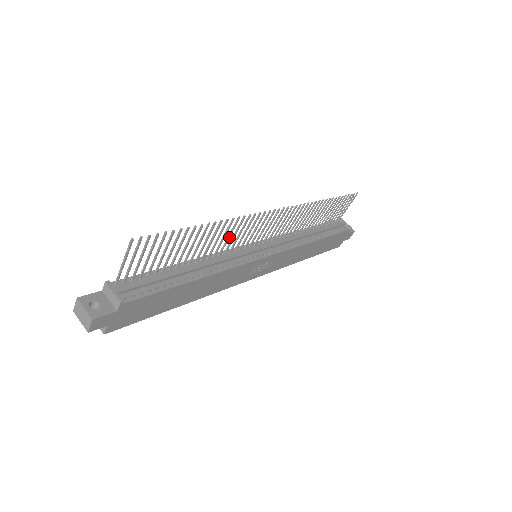
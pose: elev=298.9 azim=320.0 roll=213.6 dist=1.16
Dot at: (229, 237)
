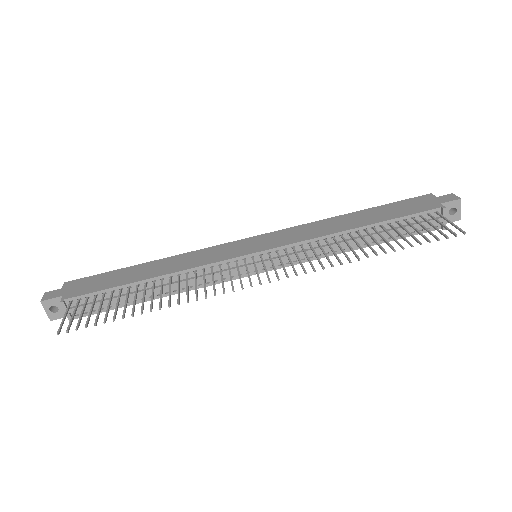
Dot at: (196, 285)
